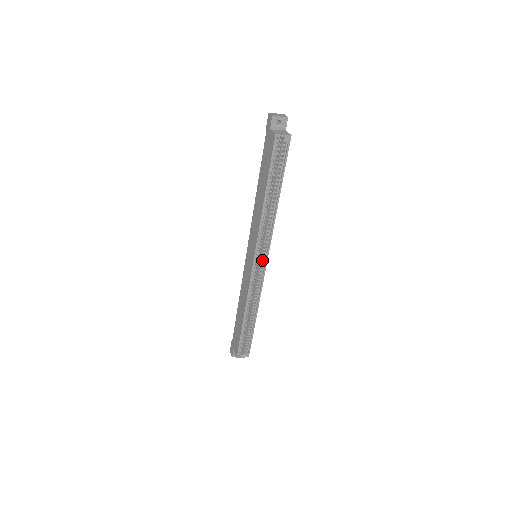
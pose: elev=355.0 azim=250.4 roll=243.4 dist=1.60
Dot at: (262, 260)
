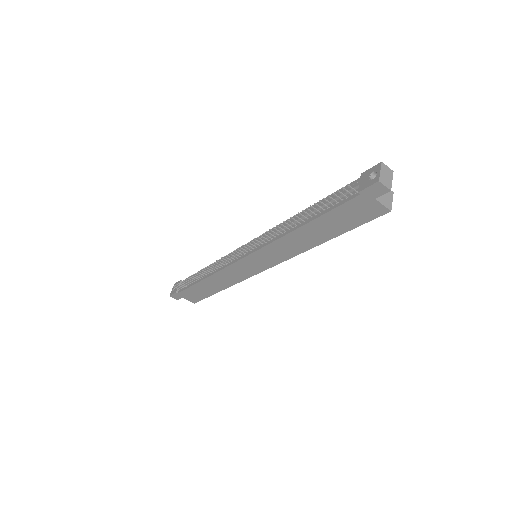
Dot at: occluded
